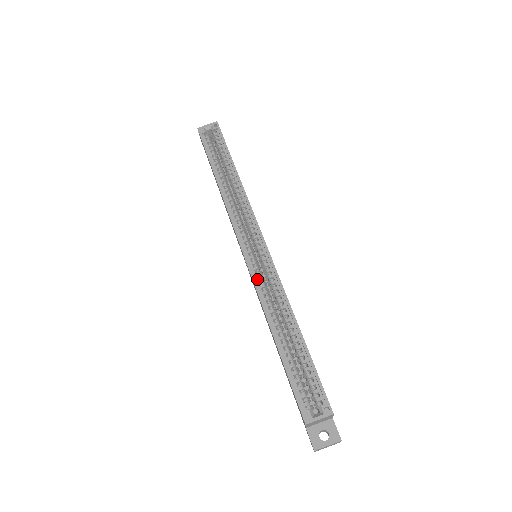
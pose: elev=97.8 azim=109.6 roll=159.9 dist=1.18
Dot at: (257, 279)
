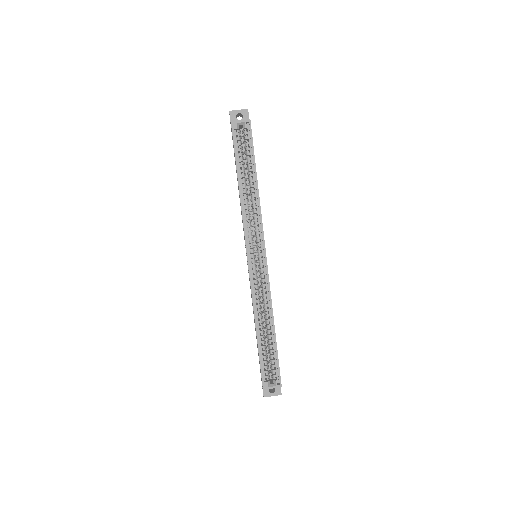
Dot at: (254, 284)
